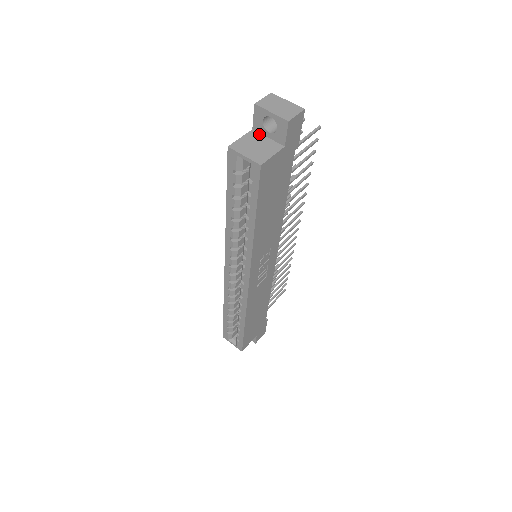
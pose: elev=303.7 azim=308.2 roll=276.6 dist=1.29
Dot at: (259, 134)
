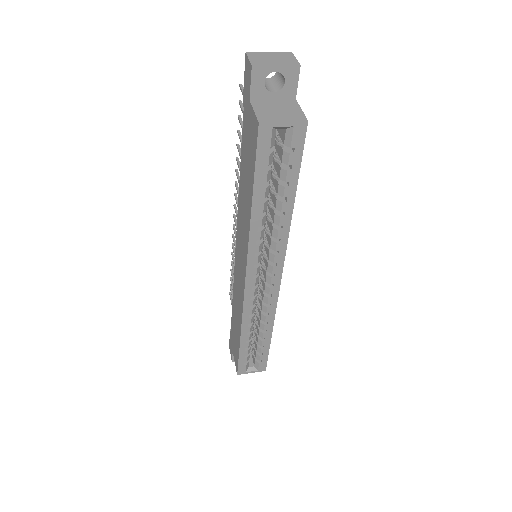
Dot at: (262, 101)
